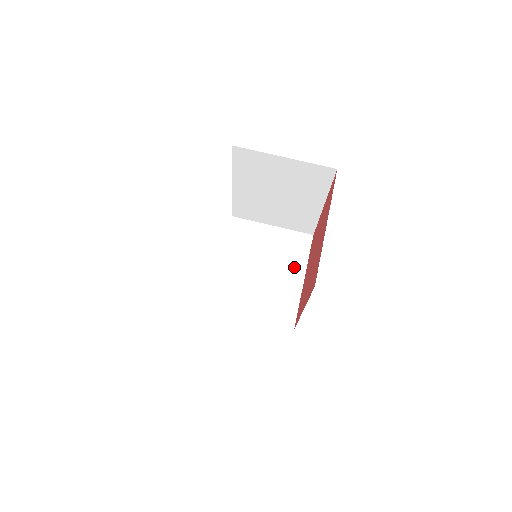
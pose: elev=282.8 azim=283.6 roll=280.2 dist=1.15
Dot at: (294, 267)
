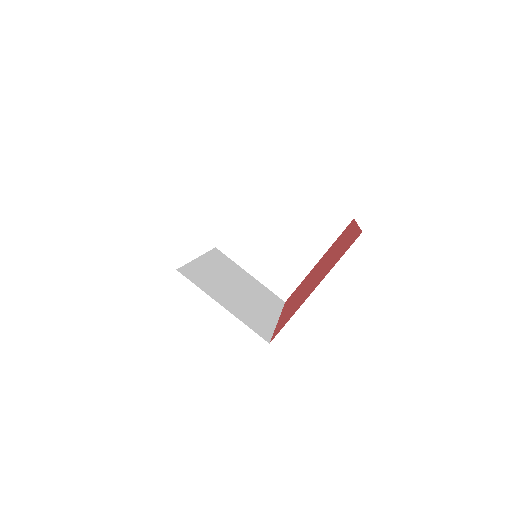
Dot at: (316, 244)
